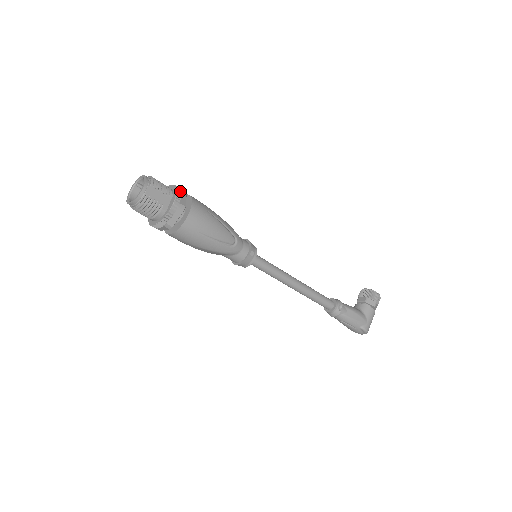
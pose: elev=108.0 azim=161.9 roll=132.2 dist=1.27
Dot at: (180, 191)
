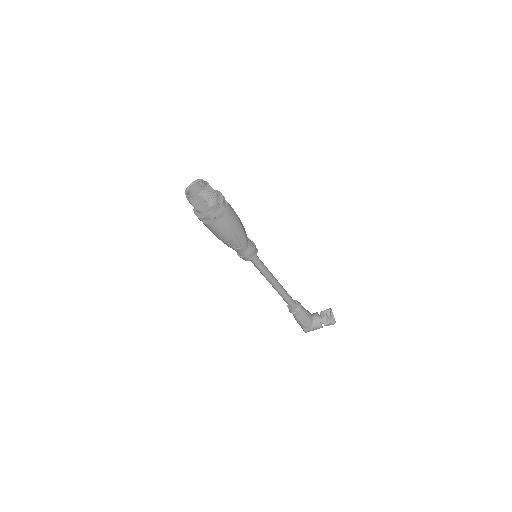
Dot at: (219, 207)
